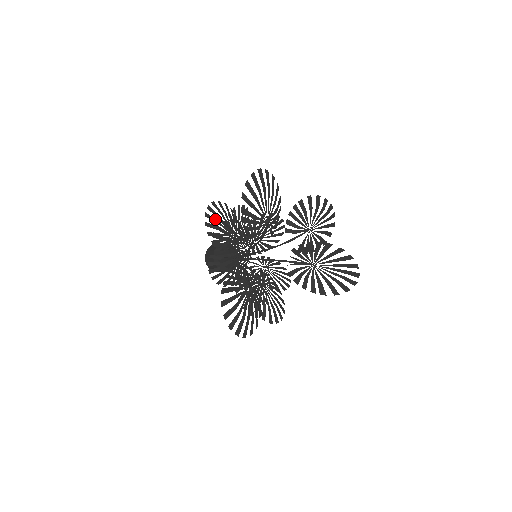
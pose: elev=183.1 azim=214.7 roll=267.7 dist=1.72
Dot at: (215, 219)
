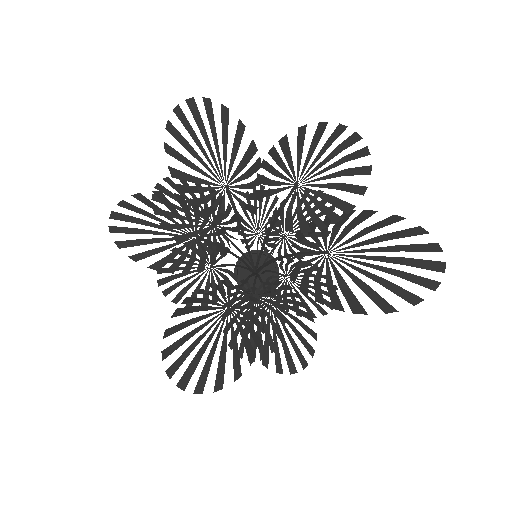
Dot at: occluded
